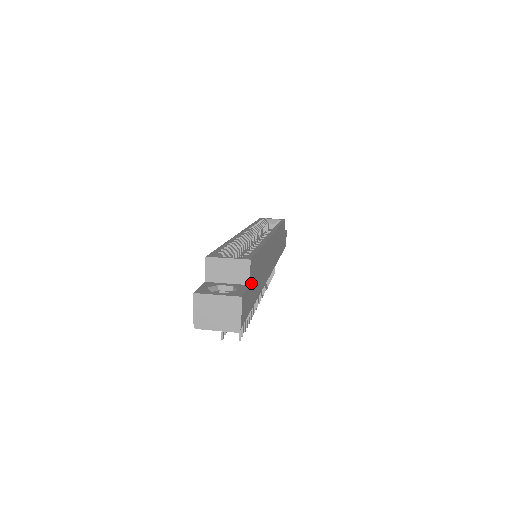
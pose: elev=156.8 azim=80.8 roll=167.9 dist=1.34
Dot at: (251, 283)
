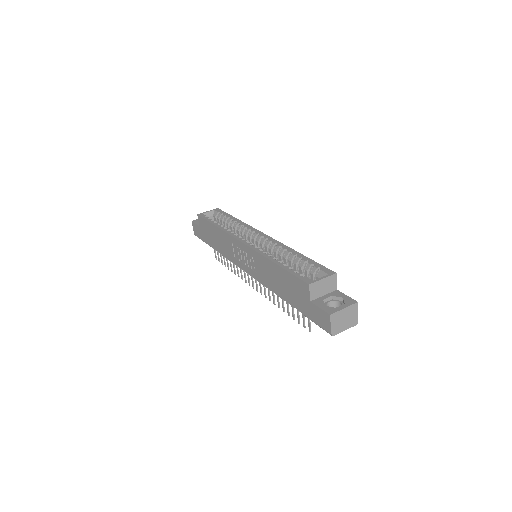
Dot at: occluded
